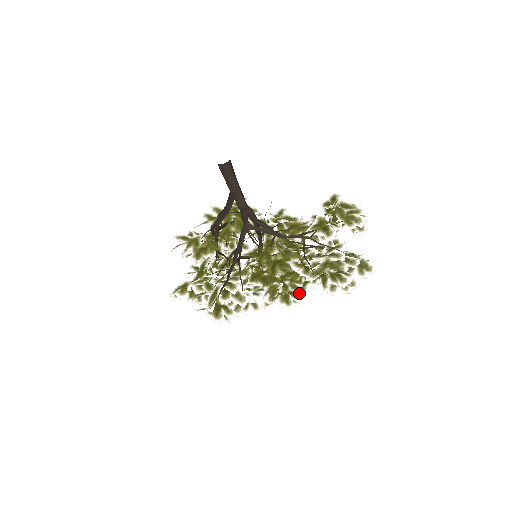
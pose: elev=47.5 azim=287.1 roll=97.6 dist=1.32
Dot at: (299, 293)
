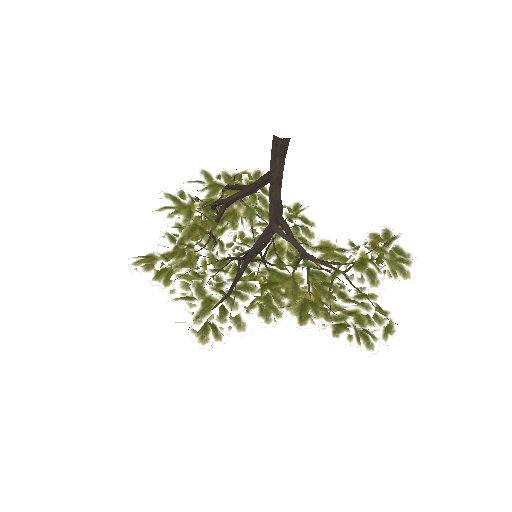
Dot at: occluded
